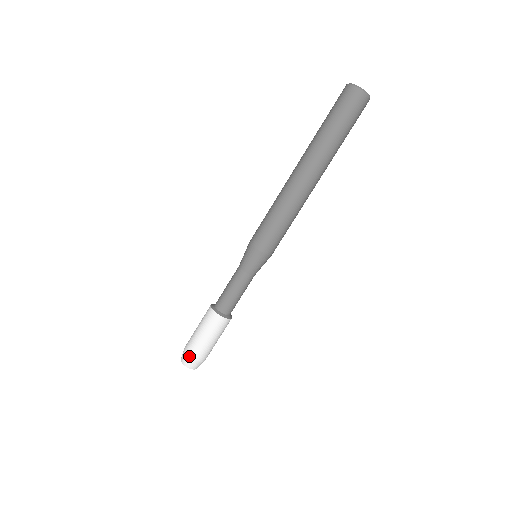
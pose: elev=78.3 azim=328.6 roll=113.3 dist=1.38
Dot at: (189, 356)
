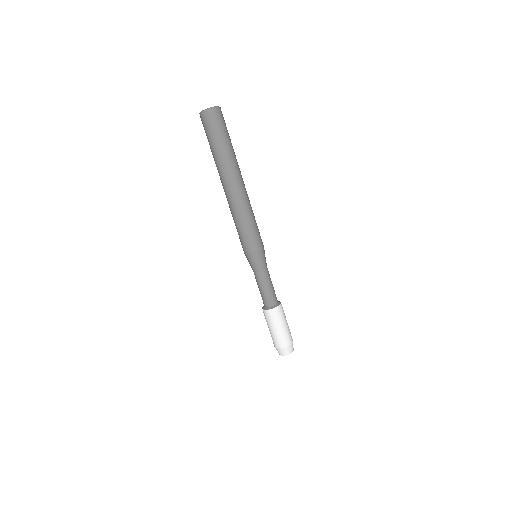
Dot at: (276, 348)
